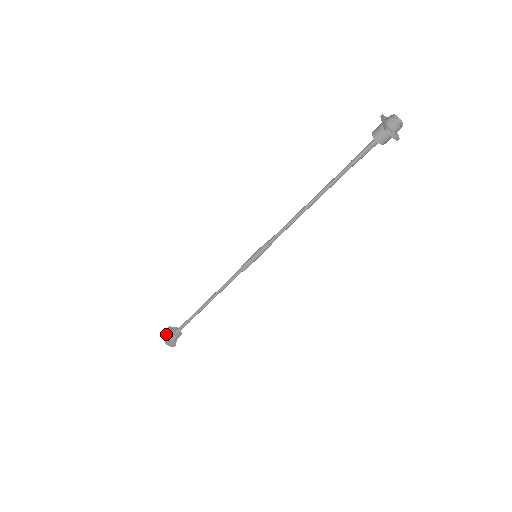
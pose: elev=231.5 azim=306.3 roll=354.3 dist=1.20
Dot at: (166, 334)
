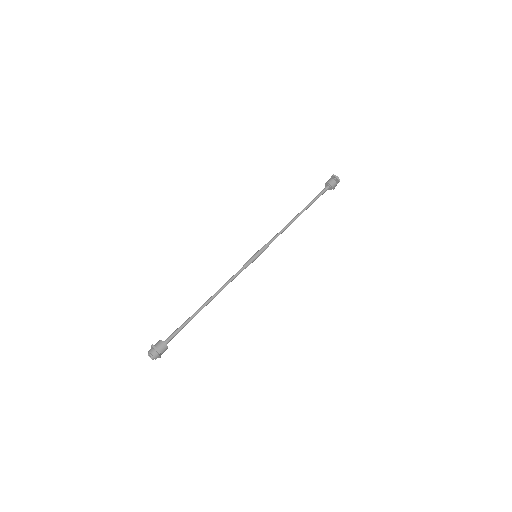
Dot at: (150, 349)
